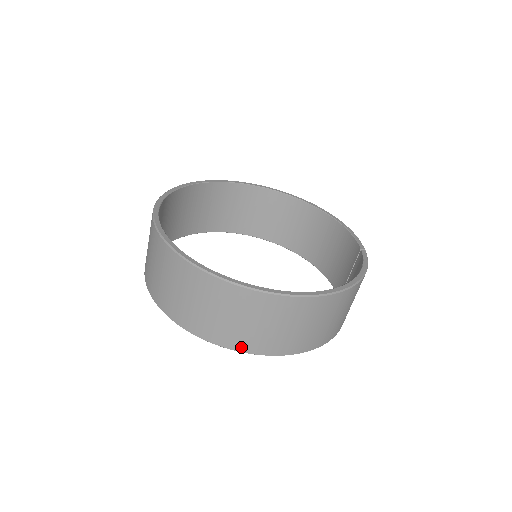
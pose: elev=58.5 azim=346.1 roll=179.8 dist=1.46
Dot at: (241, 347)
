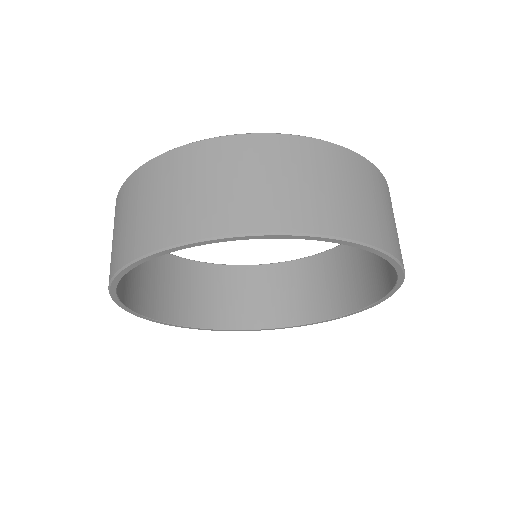
Dot at: (375, 239)
